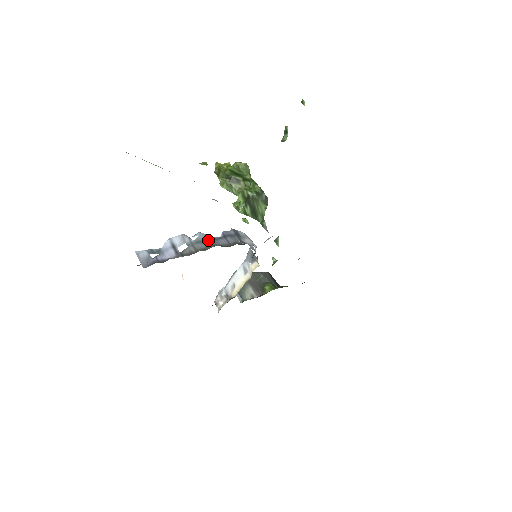
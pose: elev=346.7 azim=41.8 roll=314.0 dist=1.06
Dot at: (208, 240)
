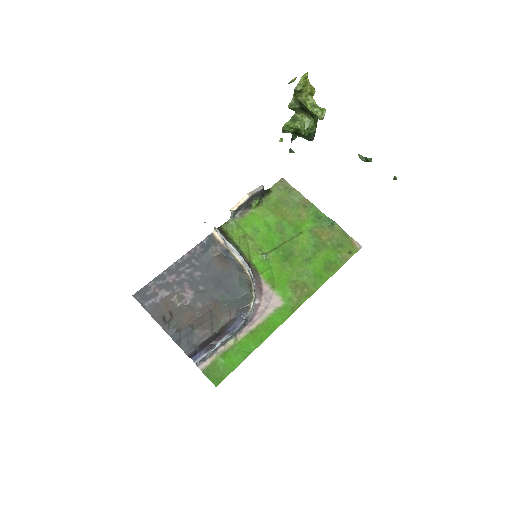
Dot at: (231, 336)
